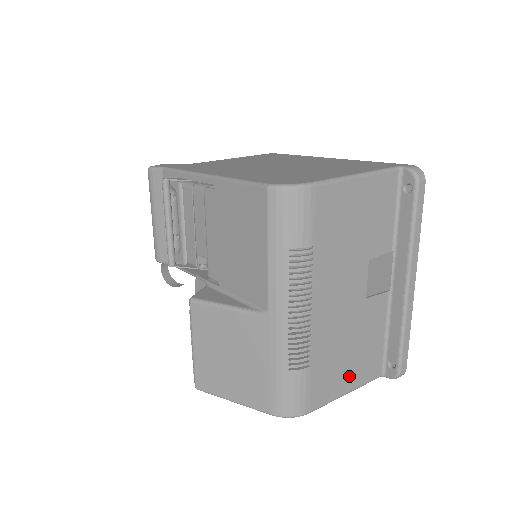
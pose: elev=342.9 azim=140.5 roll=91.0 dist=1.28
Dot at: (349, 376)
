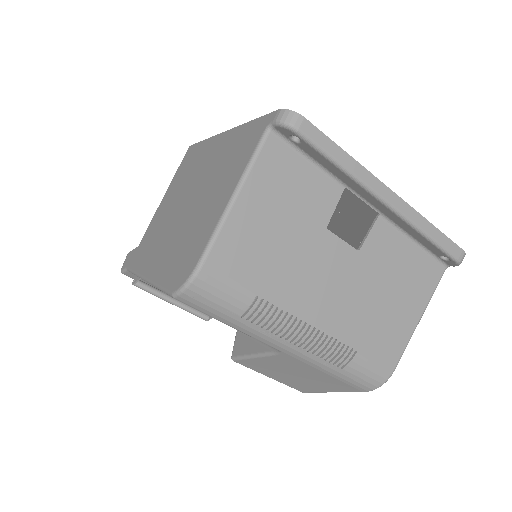
Dot at: (408, 309)
